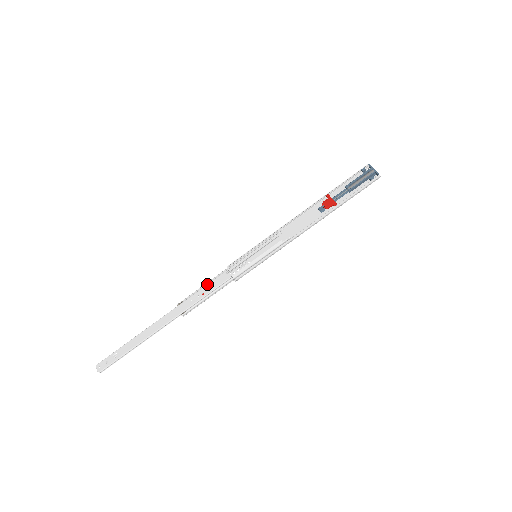
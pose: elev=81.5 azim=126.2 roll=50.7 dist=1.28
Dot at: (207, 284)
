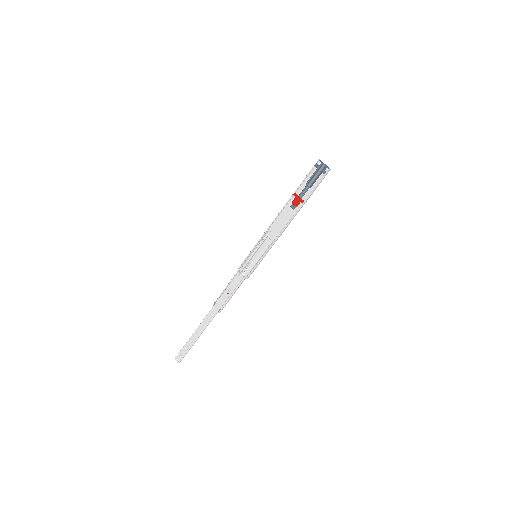
Dot at: (228, 286)
